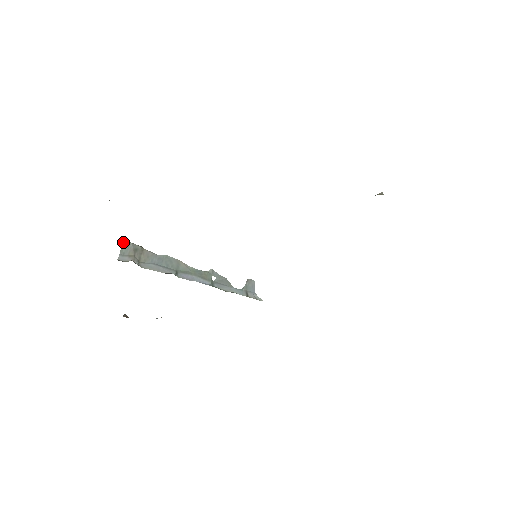
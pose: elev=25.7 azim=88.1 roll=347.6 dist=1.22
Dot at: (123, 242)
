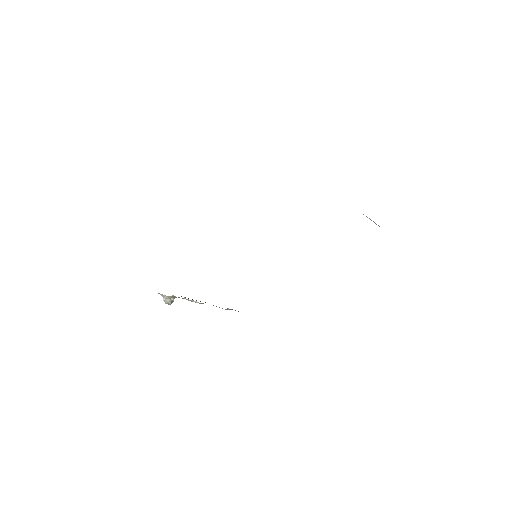
Dot at: occluded
